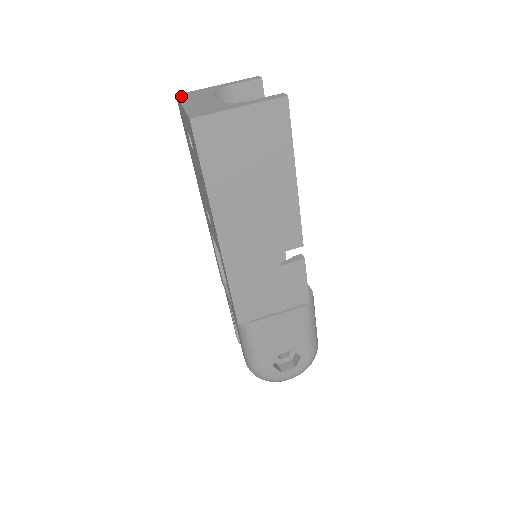
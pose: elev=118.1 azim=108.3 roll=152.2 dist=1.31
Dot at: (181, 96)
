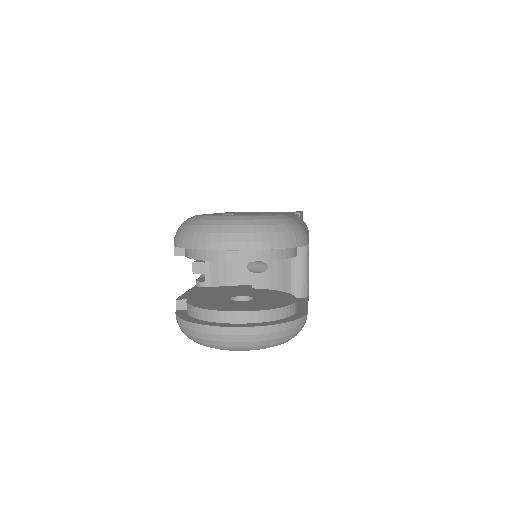
Dot at: occluded
